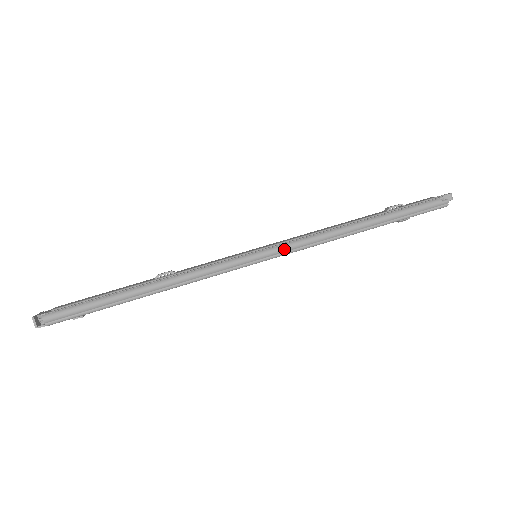
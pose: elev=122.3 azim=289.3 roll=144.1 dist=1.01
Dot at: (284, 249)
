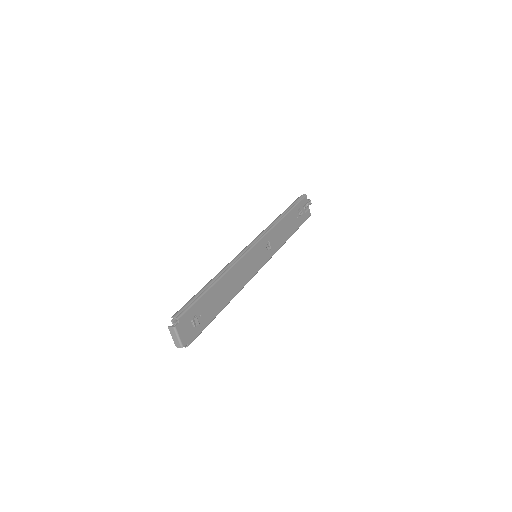
Dot at: (259, 236)
